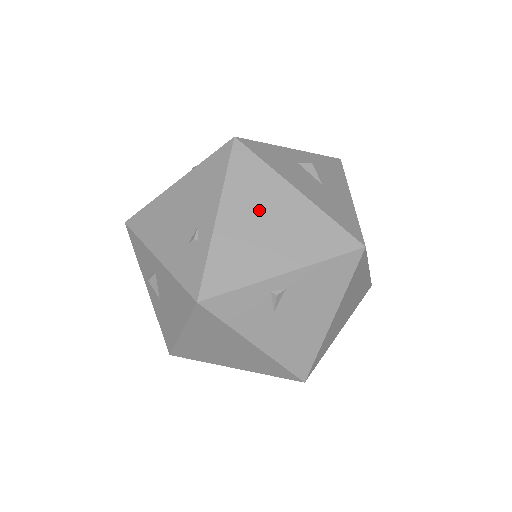
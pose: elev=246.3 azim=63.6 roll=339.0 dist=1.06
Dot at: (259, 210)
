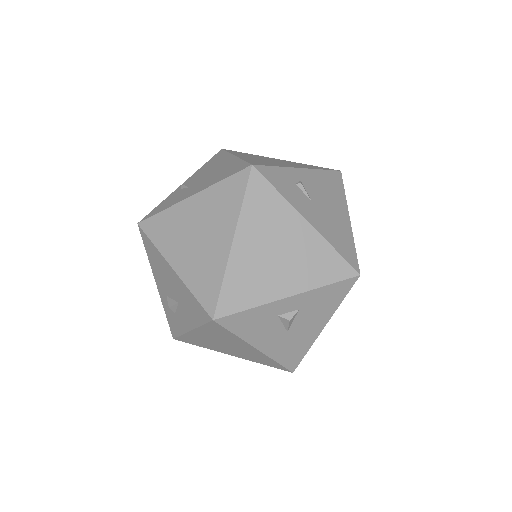
Dot at: occluded
